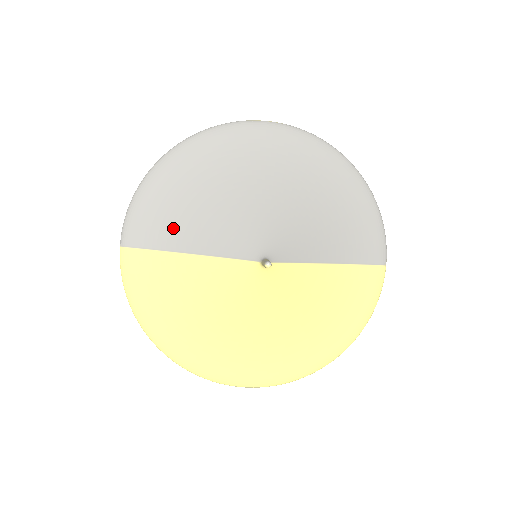
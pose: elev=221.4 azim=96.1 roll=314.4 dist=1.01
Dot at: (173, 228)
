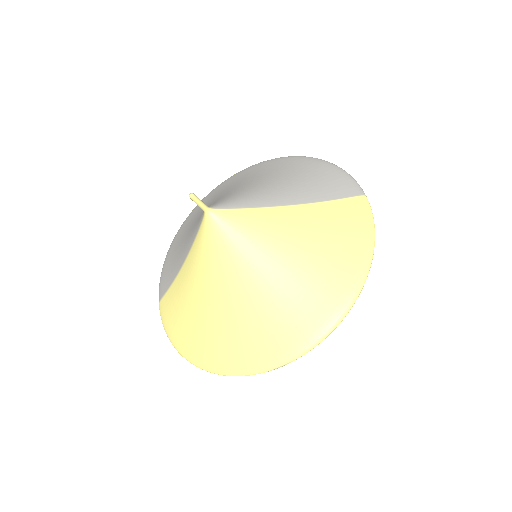
Dot at: (177, 259)
